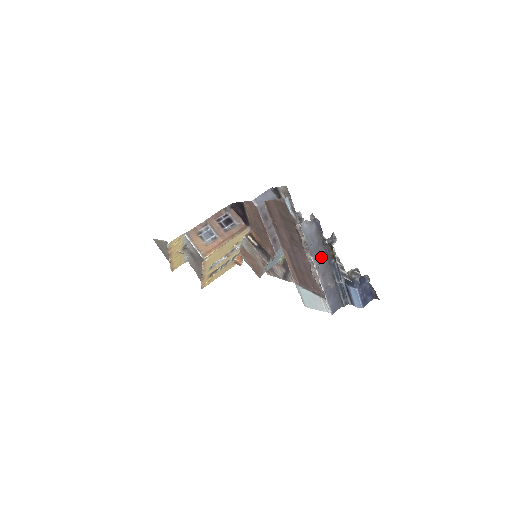
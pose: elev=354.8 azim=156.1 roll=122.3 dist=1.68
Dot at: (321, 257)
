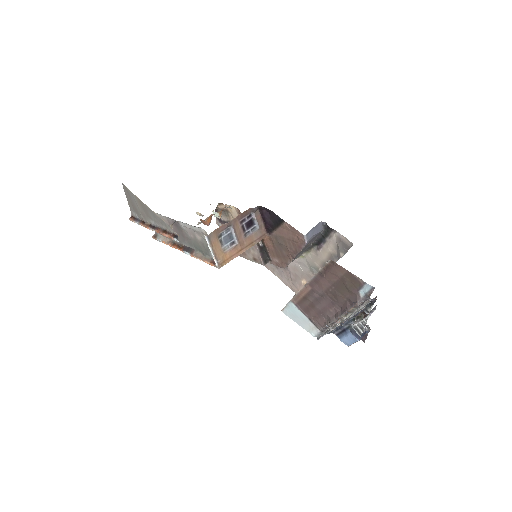
Dot at: occluded
